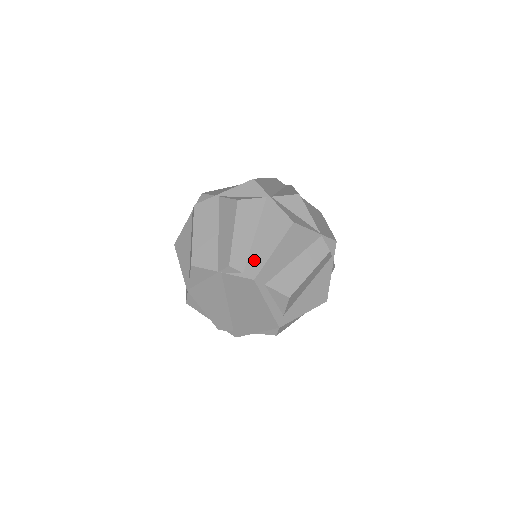
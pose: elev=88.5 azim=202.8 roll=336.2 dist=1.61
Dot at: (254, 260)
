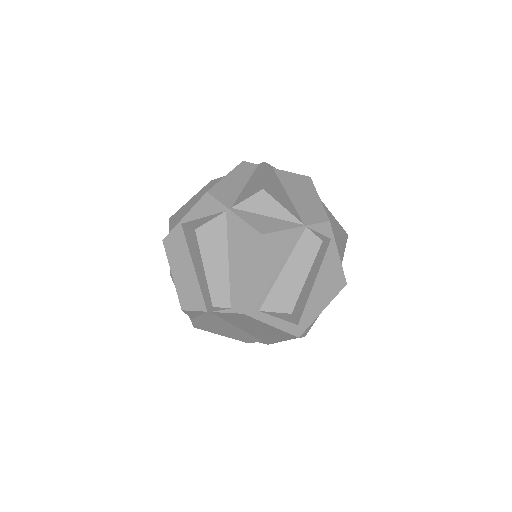
Dot at: (236, 291)
